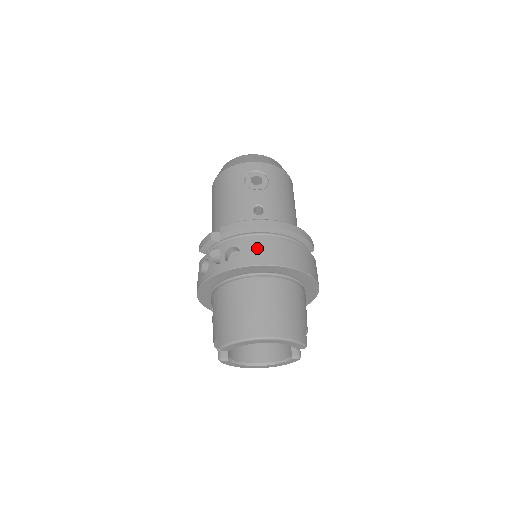
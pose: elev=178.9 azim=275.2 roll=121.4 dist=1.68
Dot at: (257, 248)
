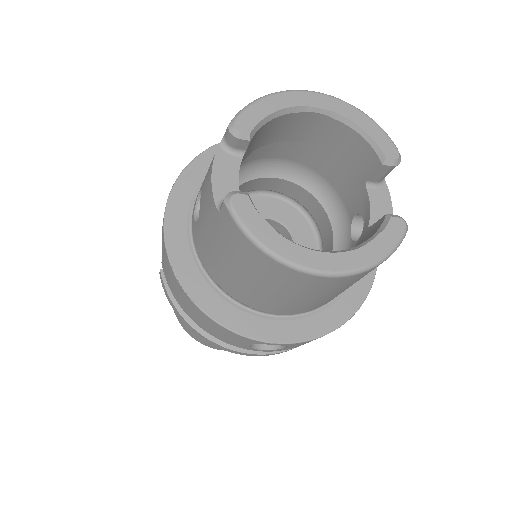
Dot at: occluded
